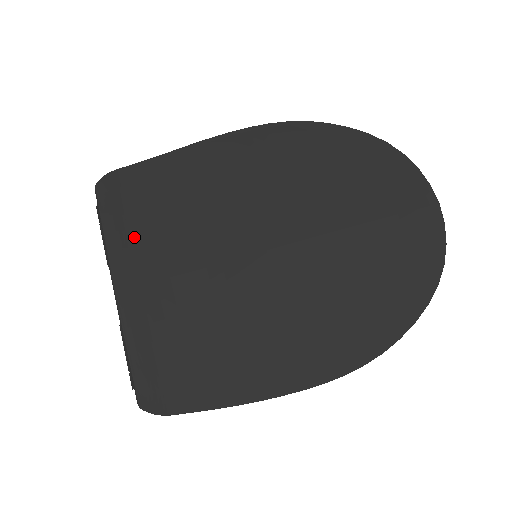
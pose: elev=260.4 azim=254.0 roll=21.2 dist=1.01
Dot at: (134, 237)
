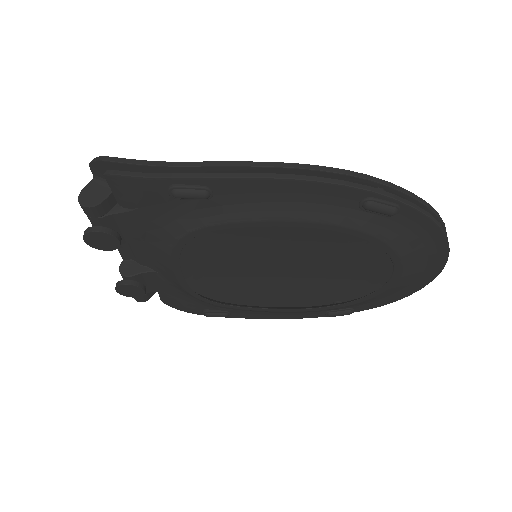
Dot at: occluded
